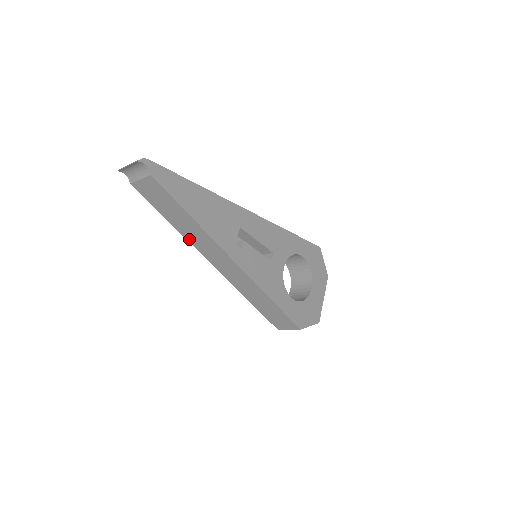
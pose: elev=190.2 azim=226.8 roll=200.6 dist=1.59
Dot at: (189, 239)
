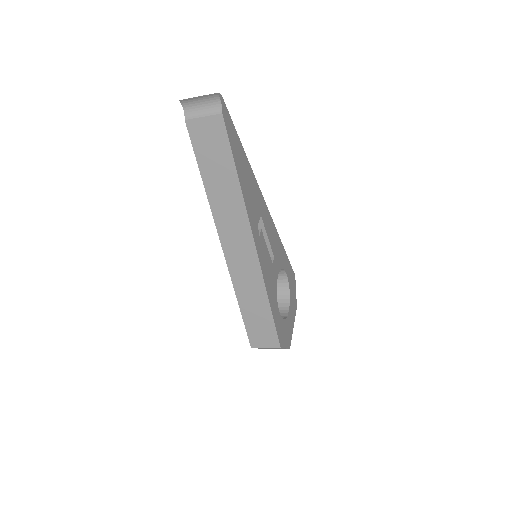
Dot at: (214, 207)
